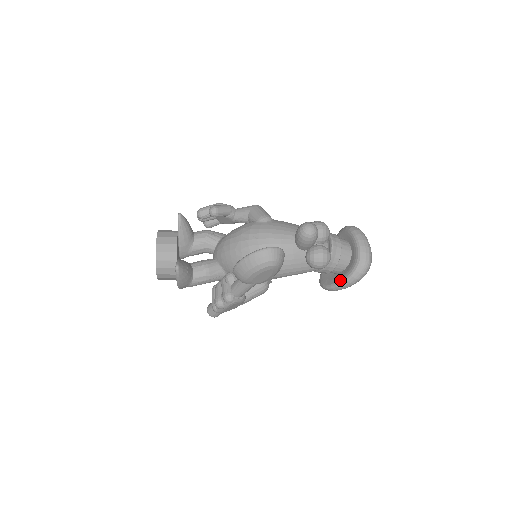
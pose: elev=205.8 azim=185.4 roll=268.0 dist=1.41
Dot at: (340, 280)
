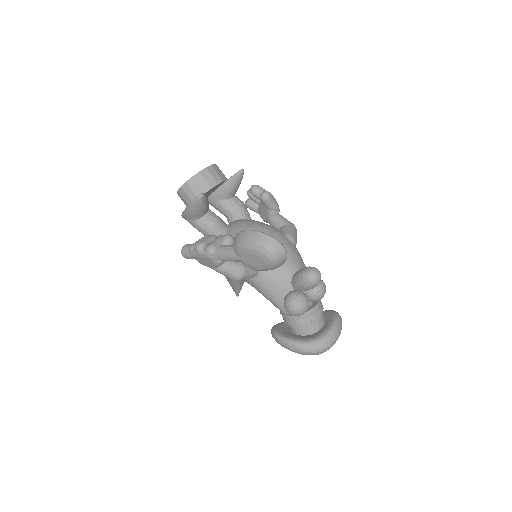
Dot at: (291, 338)
